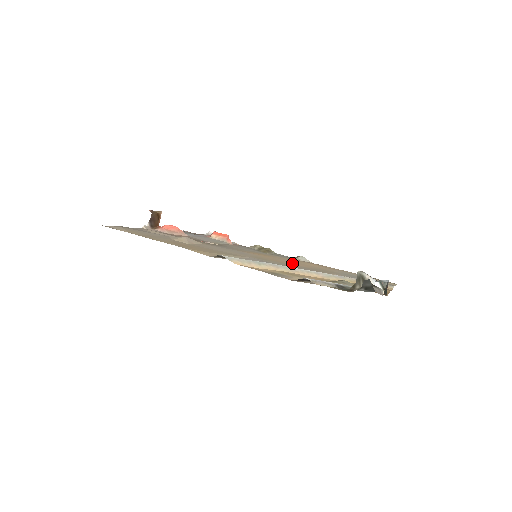
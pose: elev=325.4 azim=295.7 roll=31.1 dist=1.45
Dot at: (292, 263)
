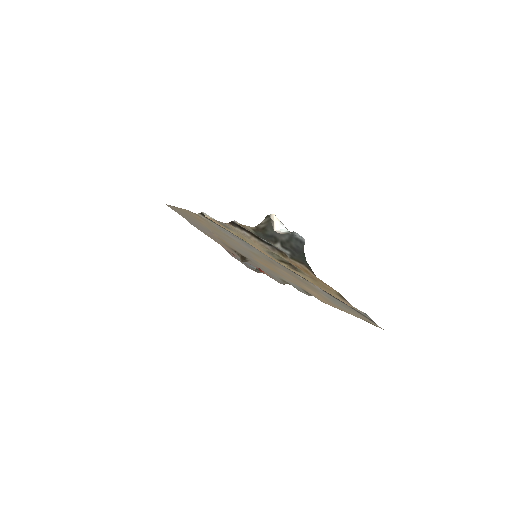
Dot at: (284, 272)
